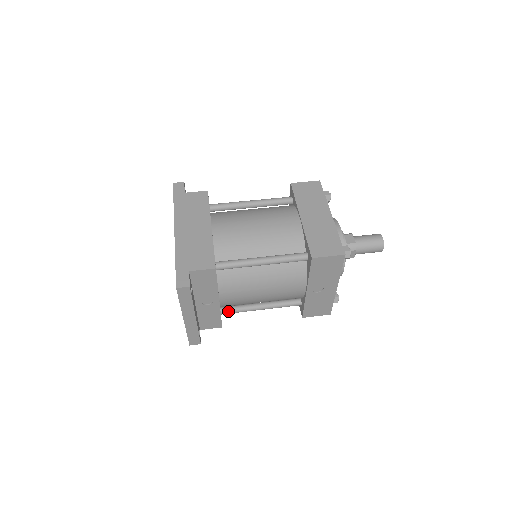
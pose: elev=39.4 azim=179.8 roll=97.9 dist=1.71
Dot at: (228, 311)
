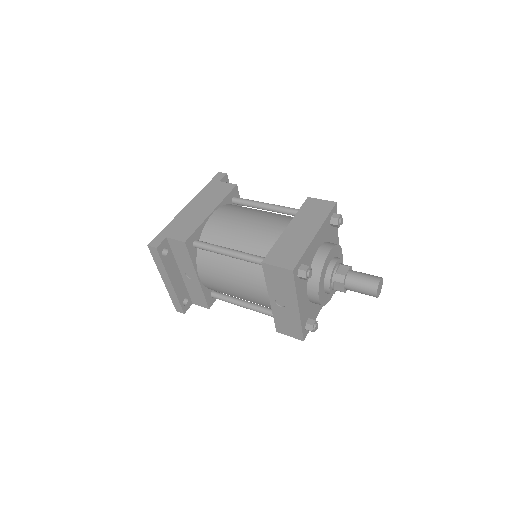
Dot at: (216, 296)
